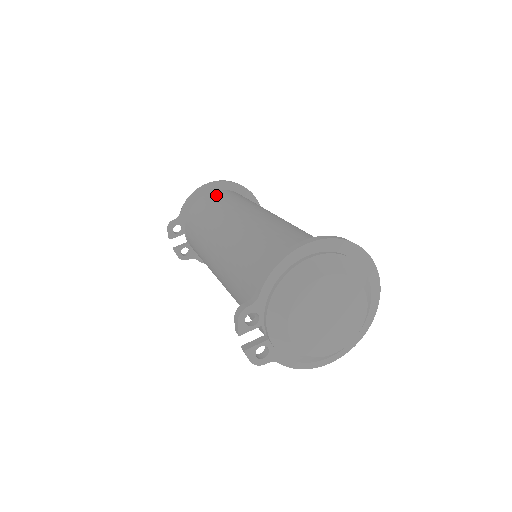
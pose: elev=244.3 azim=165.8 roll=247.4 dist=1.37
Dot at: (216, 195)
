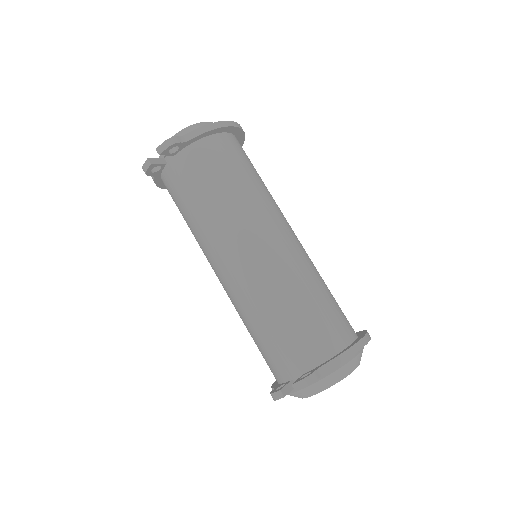
Dot at: (239, 151)
